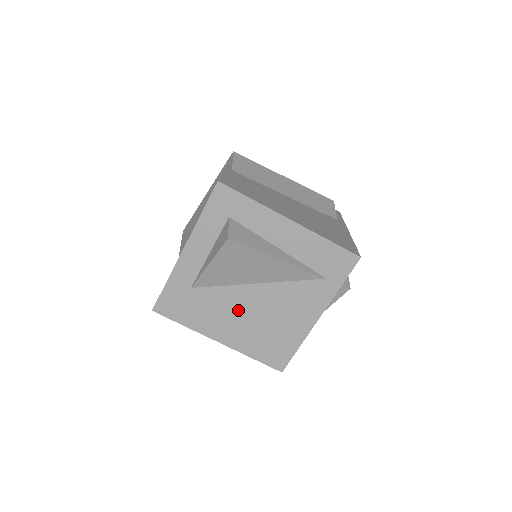
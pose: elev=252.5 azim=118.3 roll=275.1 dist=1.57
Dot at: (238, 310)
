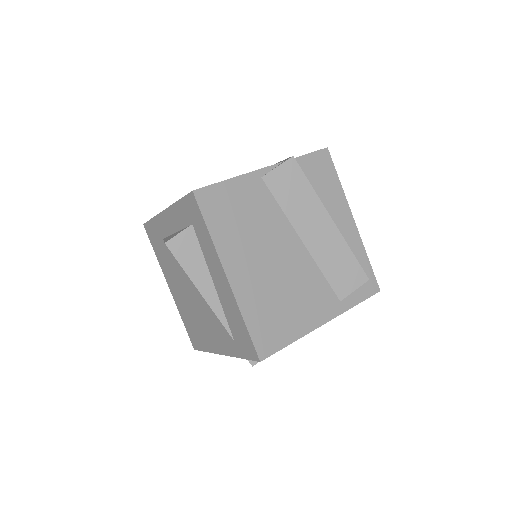
Dot at: (182, 286)
